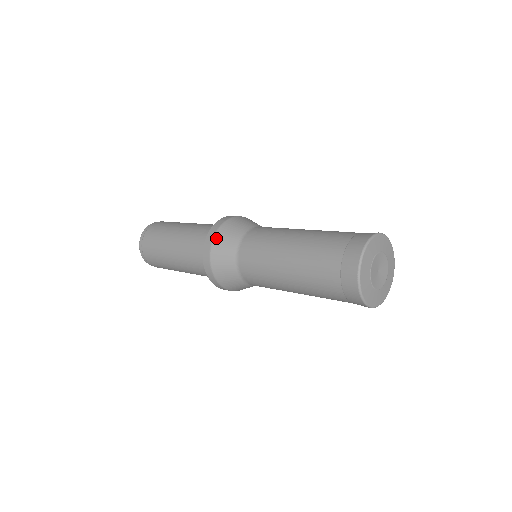
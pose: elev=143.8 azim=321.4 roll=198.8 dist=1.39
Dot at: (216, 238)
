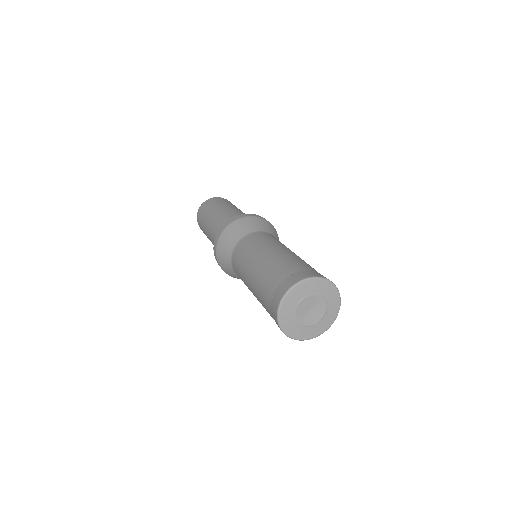
Dot at: (218, 246)
